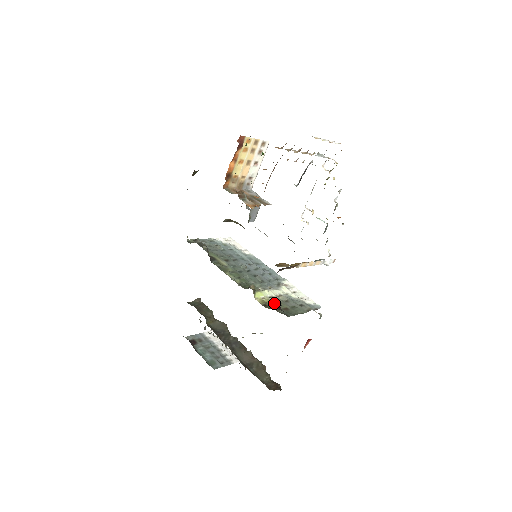
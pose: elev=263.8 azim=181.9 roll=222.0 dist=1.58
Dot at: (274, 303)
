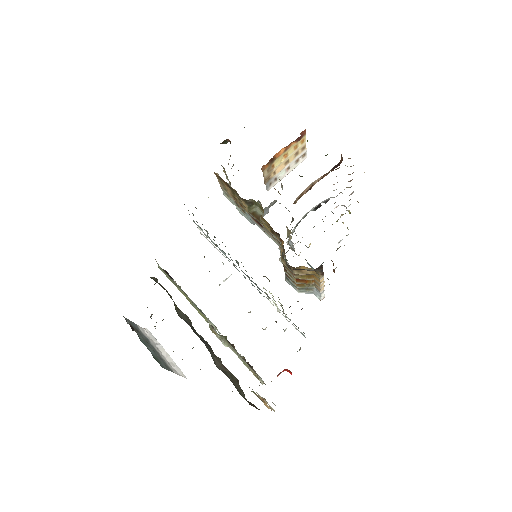
Dot at: occluded
